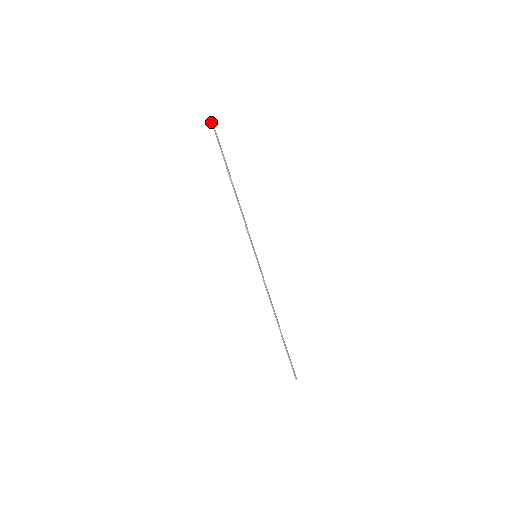
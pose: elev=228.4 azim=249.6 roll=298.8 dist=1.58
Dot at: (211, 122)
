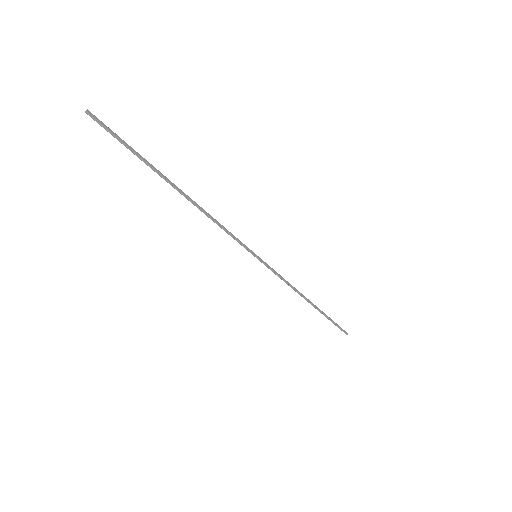
Dot at: (93, 119)
